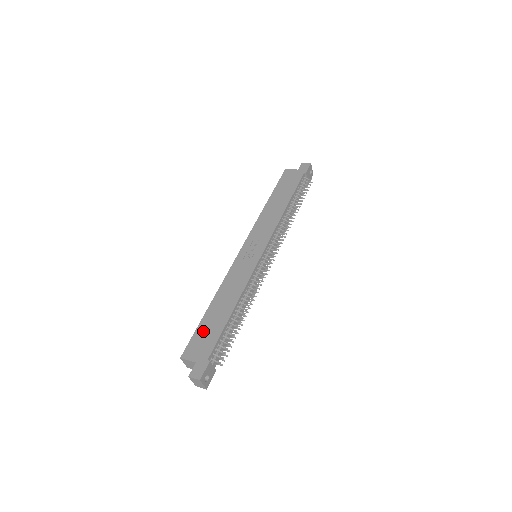
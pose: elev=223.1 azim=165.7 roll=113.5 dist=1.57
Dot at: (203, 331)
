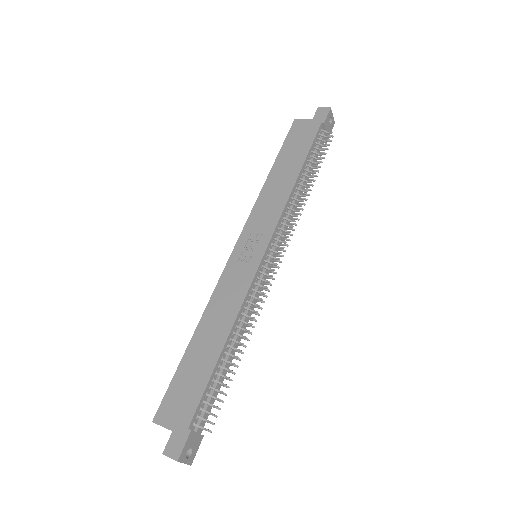
Dot at: (182, 380)
